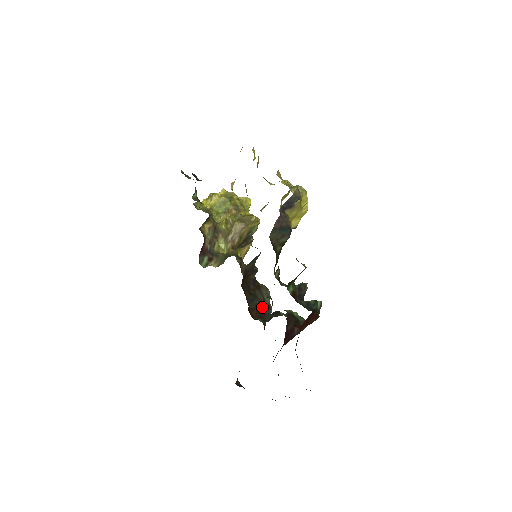
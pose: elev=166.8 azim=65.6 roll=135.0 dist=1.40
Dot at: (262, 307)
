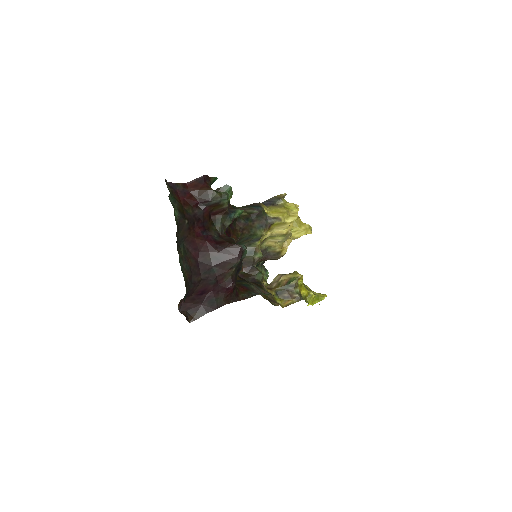
Dot at: (248, 288)
